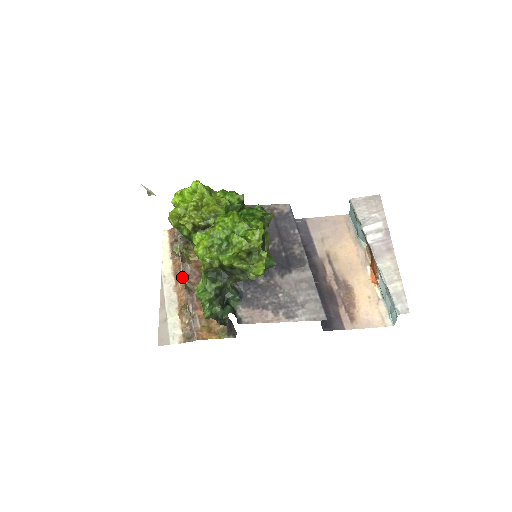
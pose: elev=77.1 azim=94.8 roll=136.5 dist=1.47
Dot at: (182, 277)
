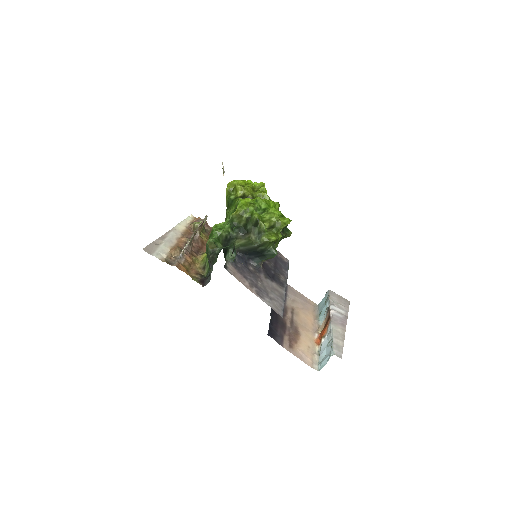
Dot at: (188, 238)
